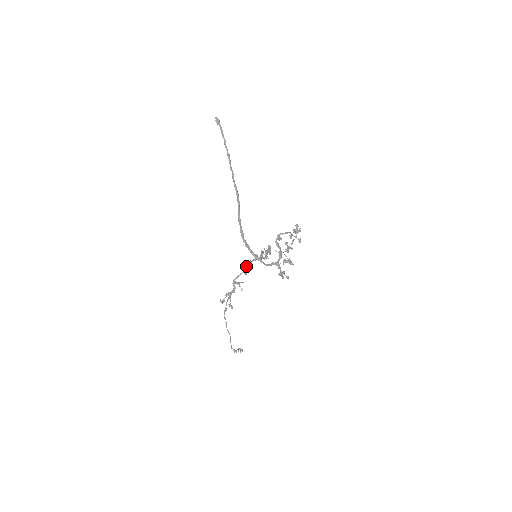
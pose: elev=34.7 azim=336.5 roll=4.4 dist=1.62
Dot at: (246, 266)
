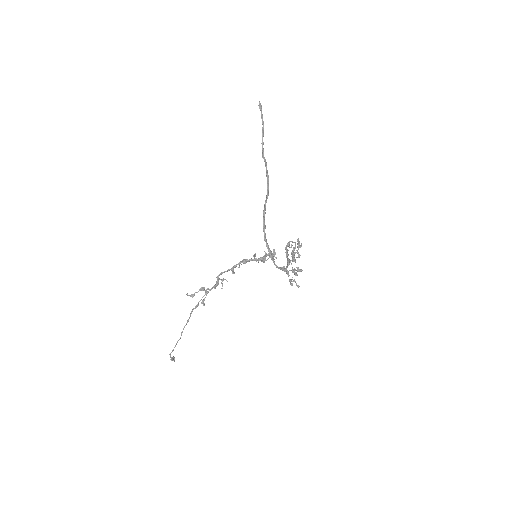
Dot at: (238, 264)
